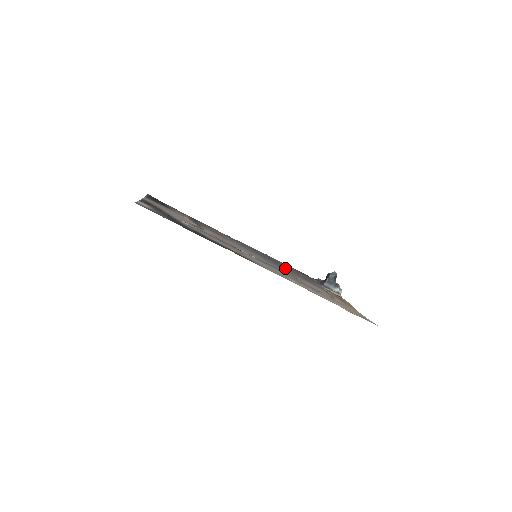
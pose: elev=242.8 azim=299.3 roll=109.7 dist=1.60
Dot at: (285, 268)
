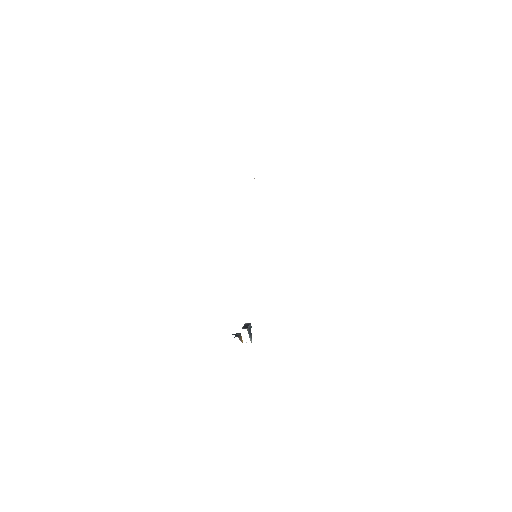
Dot at: occluded
